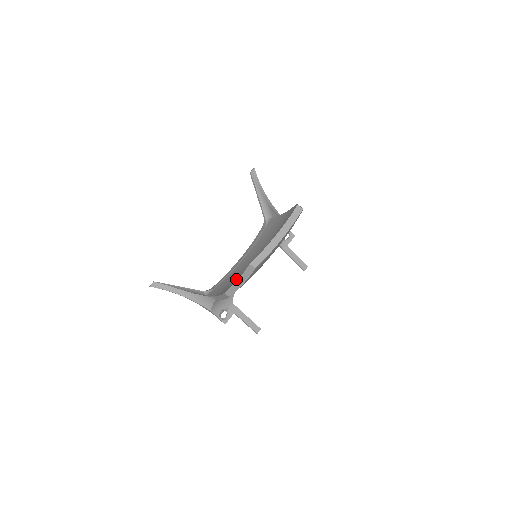
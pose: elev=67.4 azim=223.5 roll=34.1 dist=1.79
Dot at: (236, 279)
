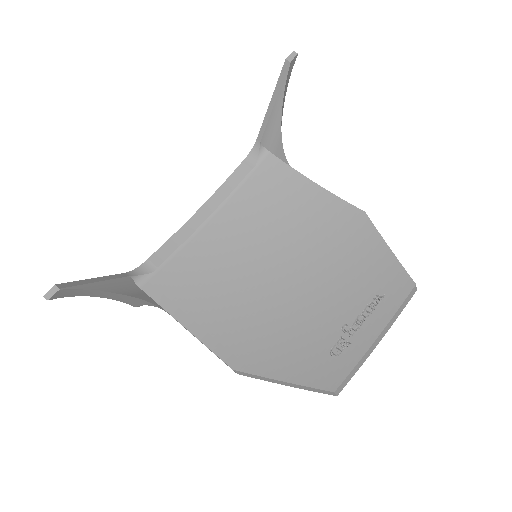
Dot at: (226, 305)
